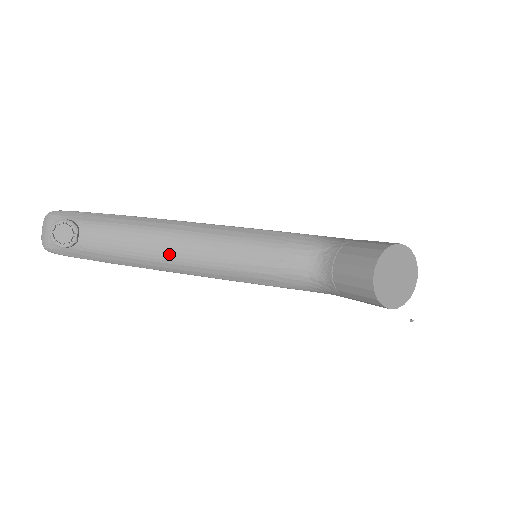
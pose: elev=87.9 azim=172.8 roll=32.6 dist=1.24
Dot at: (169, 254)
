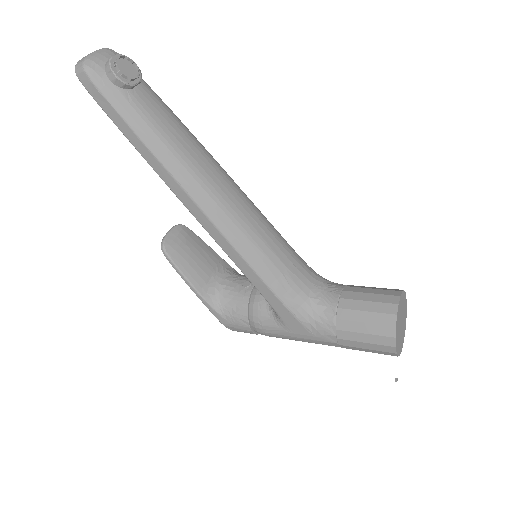
Dot at: (207, 177)
